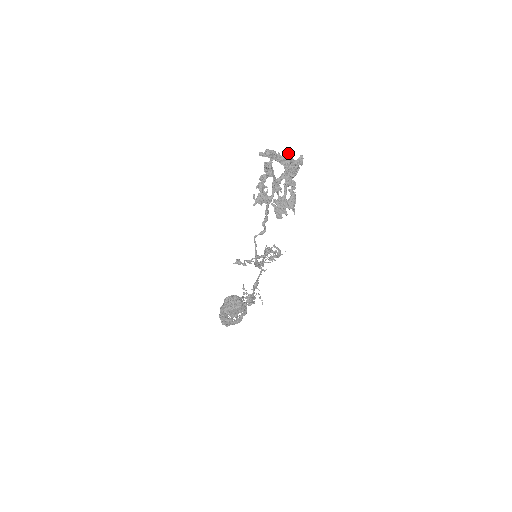
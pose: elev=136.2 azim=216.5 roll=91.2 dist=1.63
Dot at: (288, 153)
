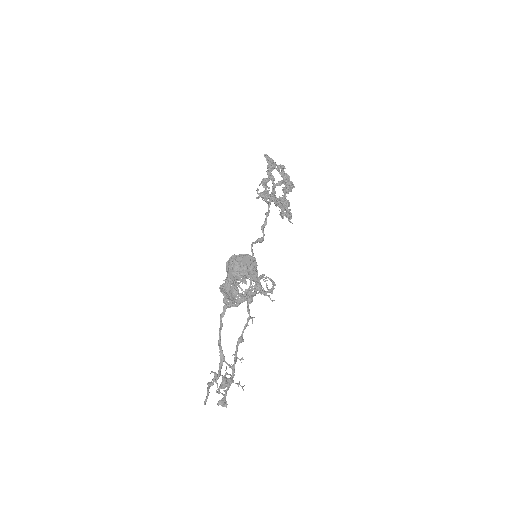
Dot at: occluded
